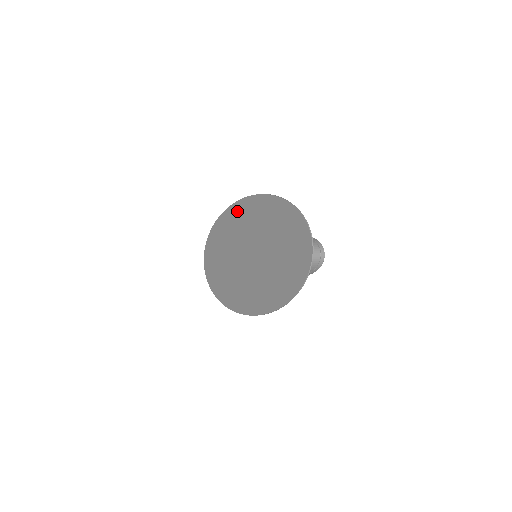
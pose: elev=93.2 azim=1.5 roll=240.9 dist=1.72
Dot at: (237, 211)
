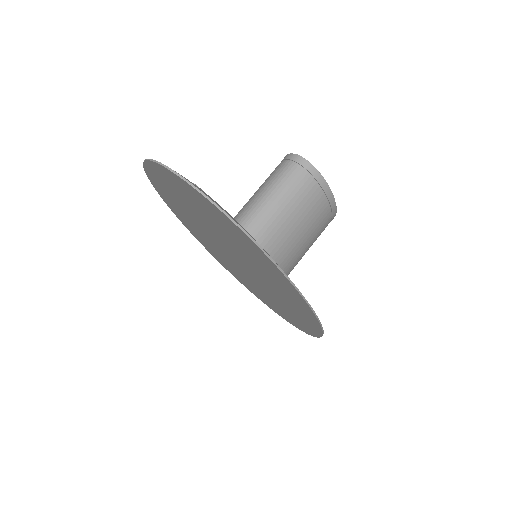
Dot at: occluded
